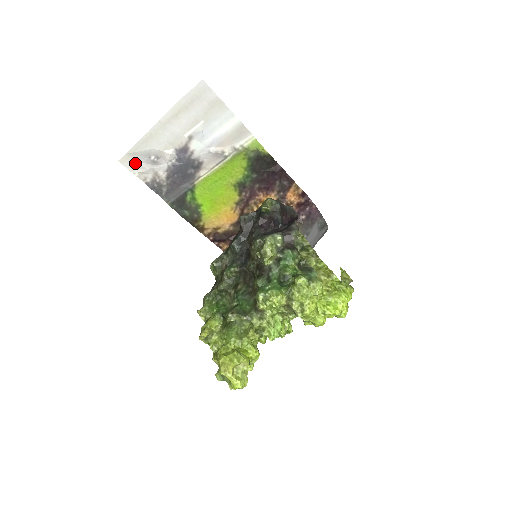
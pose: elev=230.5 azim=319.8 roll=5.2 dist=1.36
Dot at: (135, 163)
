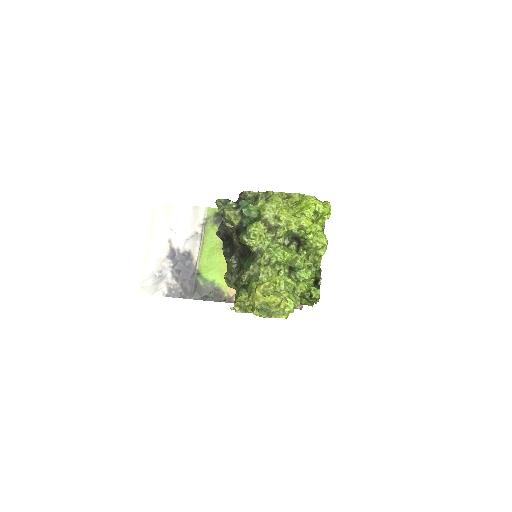
Dot at: (149, 288)
